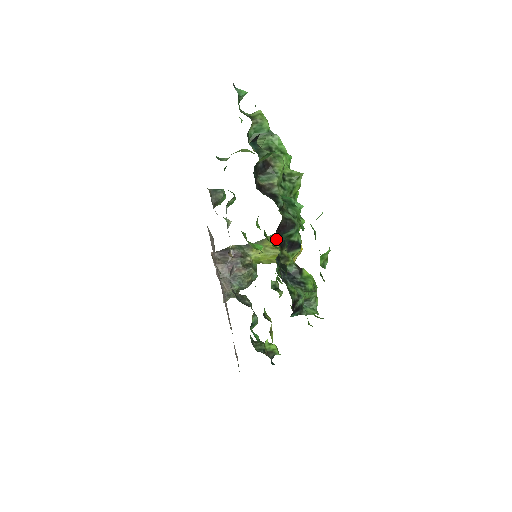
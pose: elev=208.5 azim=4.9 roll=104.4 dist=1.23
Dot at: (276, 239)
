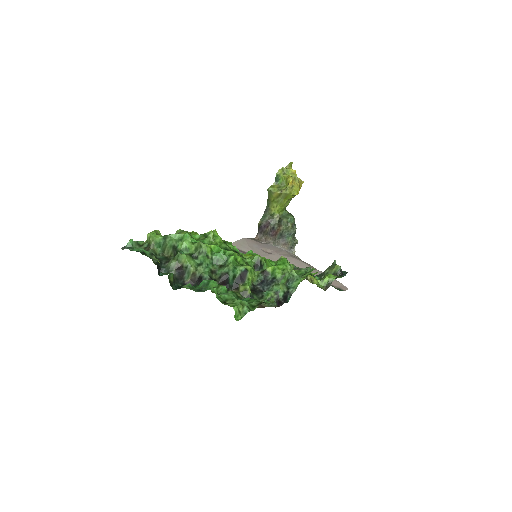
Dot at: (272, 192)
